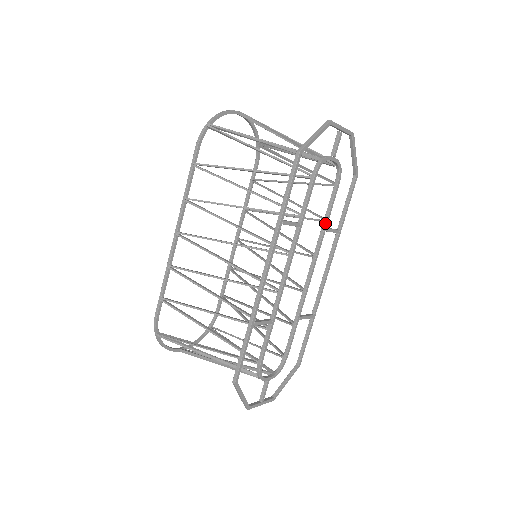
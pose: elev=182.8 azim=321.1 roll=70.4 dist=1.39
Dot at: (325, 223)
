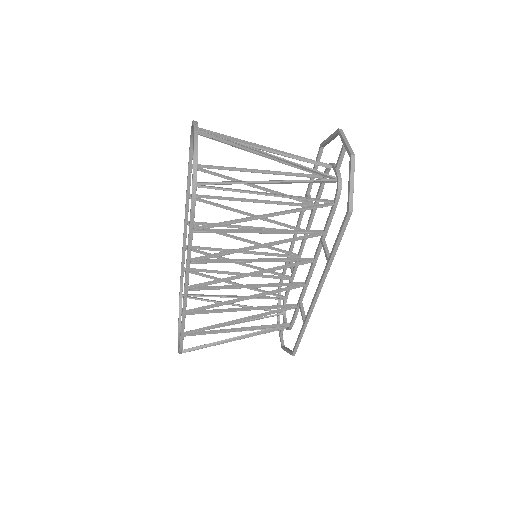
Dot at: occluded
